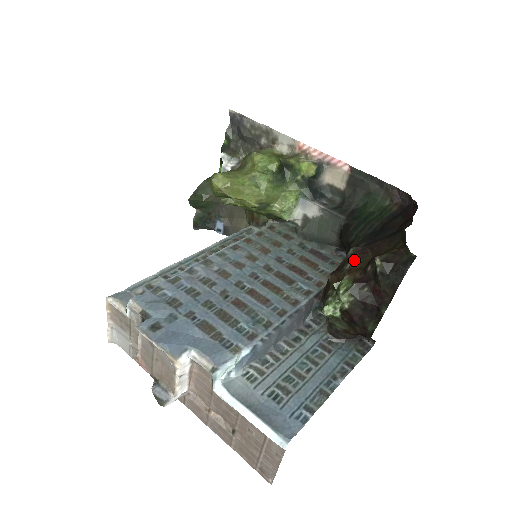
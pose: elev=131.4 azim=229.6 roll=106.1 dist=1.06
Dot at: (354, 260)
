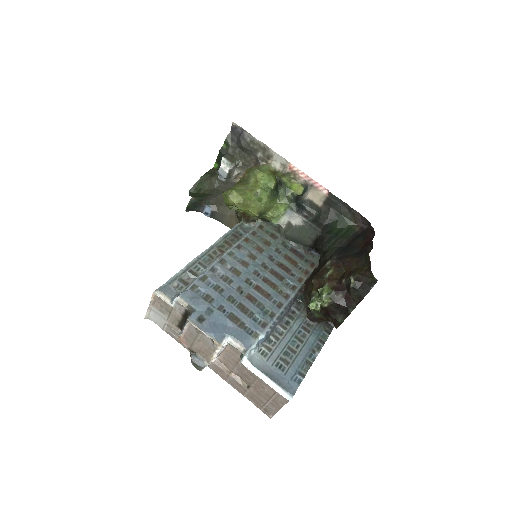
Dot at: (332, 271)
